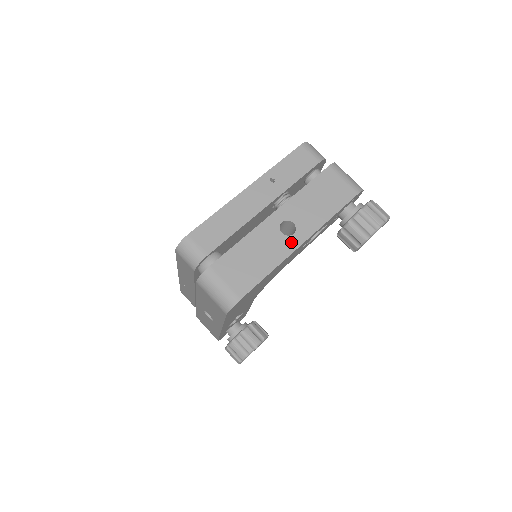
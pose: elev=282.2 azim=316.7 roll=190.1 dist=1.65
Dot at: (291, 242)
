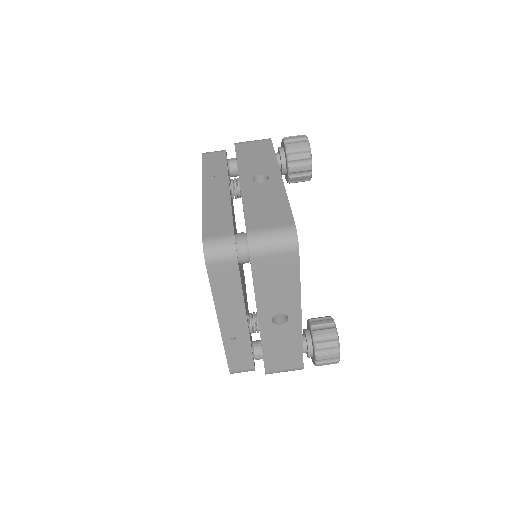
Dot at: (274, 181)
